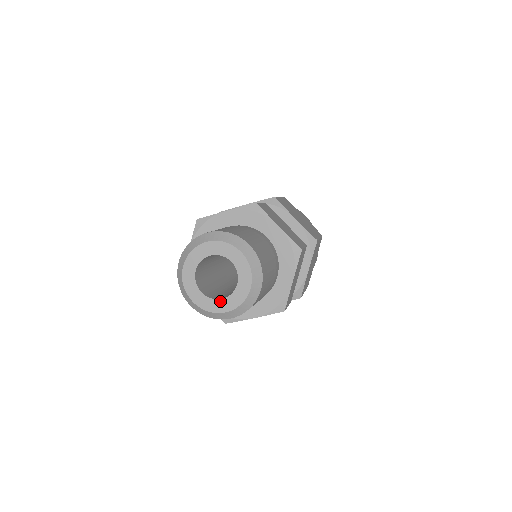
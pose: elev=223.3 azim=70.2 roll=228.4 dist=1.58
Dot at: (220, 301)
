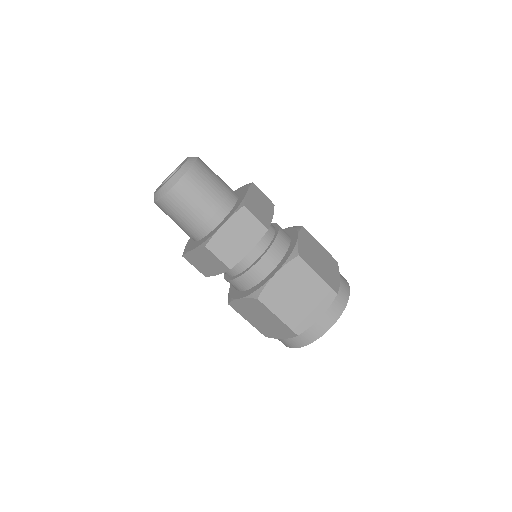
Dot at: occluded
